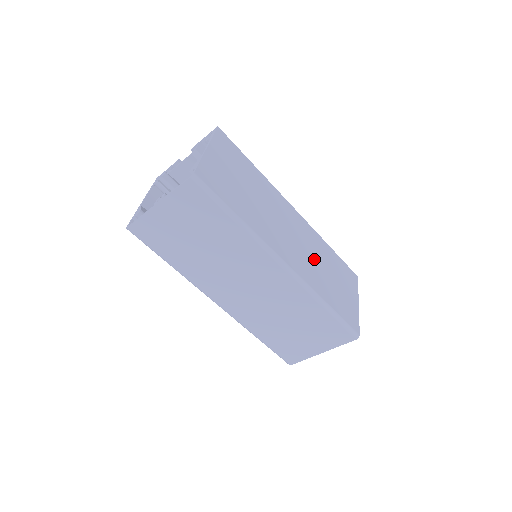
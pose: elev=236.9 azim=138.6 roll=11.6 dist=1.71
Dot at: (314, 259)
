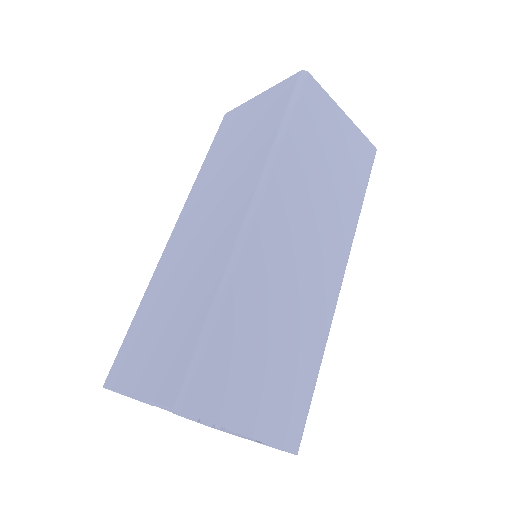
Dot at: occluded
